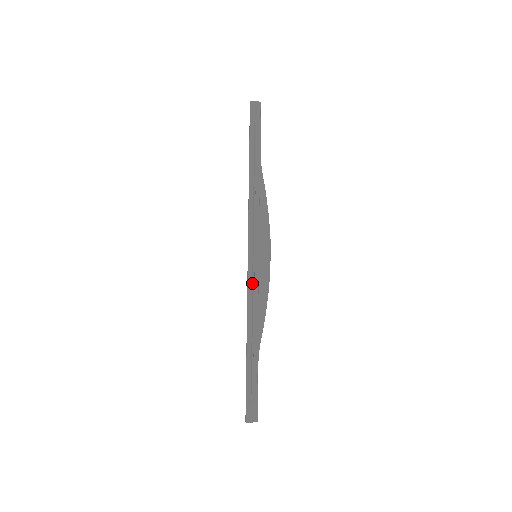
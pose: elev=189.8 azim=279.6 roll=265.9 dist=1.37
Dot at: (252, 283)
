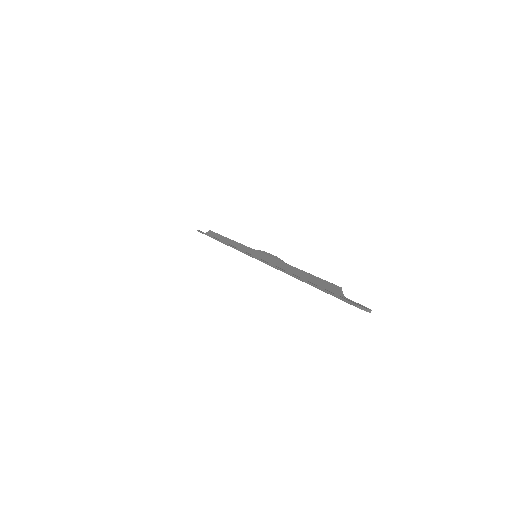
Dot at: (266, 258)
